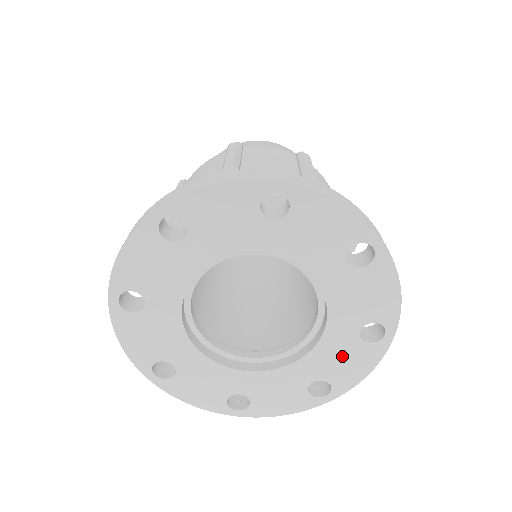
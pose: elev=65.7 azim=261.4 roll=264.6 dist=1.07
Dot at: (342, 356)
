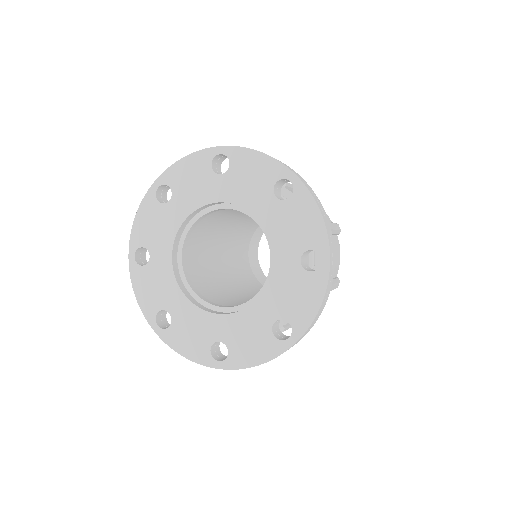
Dot at: (290, 223)
